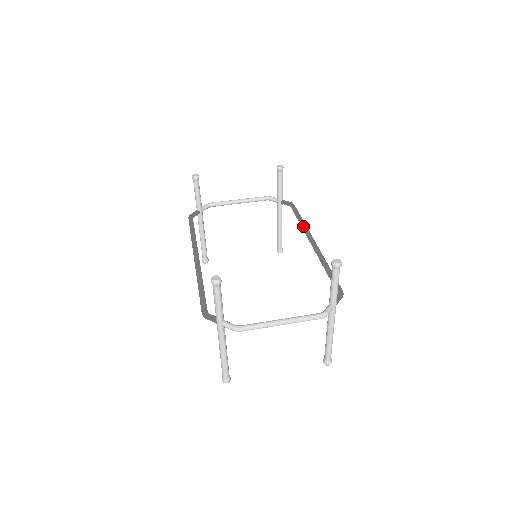
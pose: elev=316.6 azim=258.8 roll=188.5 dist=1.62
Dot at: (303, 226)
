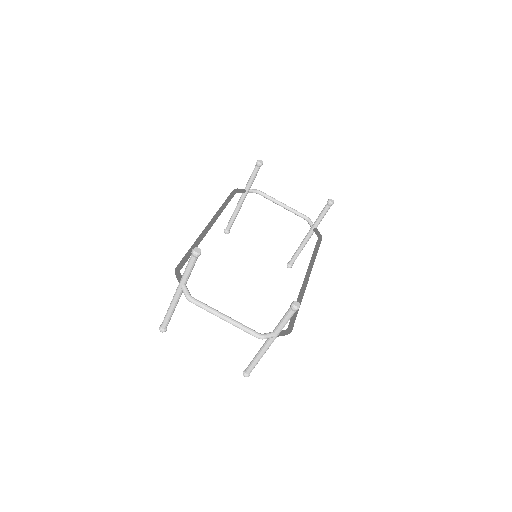
Dot at: (312, 260)
